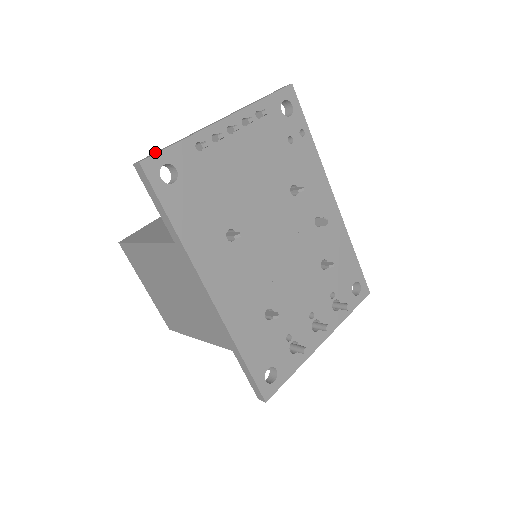
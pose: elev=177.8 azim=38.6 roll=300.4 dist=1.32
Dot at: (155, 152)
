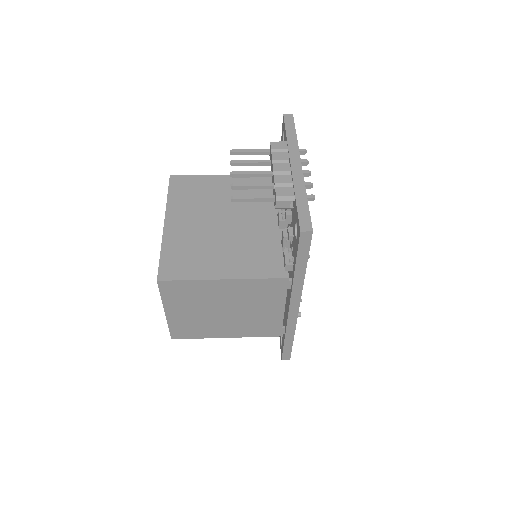
Dot at: (299, 214)
